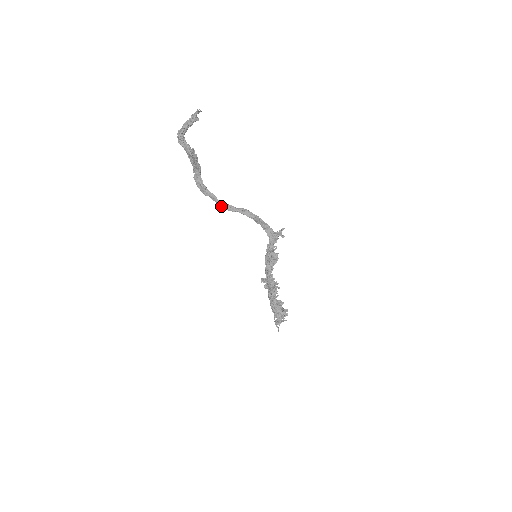
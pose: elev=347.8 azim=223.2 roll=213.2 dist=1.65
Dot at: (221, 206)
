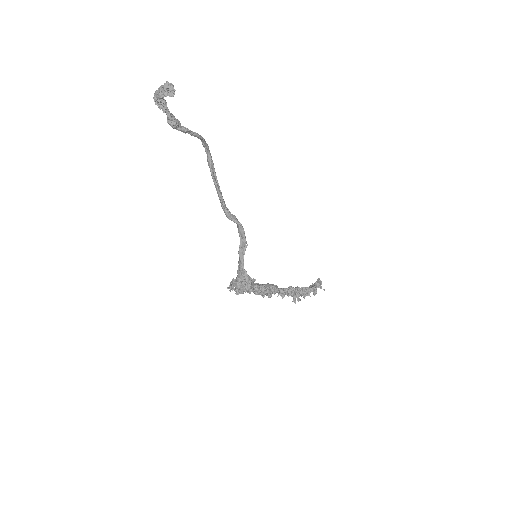
Dot at: (218, 194)
